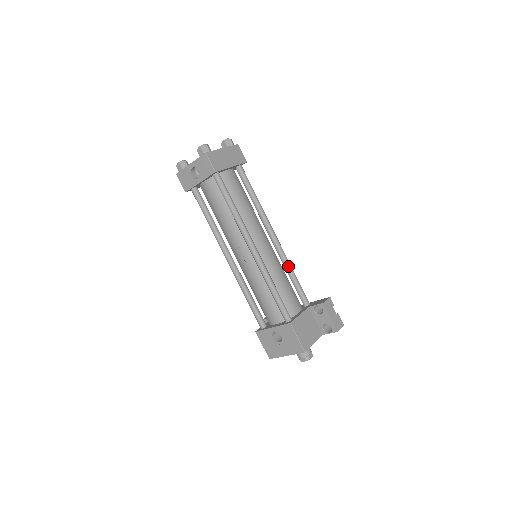
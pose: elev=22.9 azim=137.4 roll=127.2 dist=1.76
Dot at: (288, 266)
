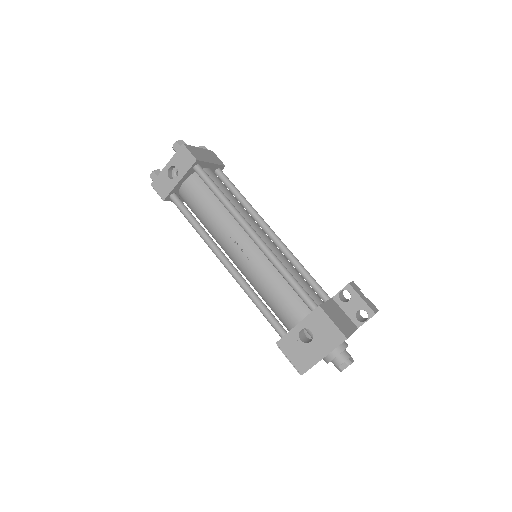
Dot at: (295, 260)
